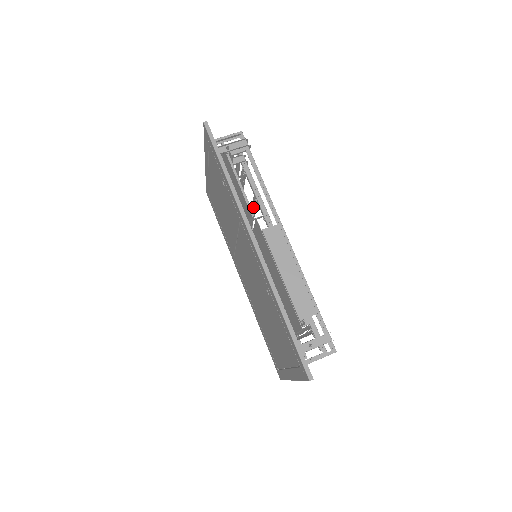
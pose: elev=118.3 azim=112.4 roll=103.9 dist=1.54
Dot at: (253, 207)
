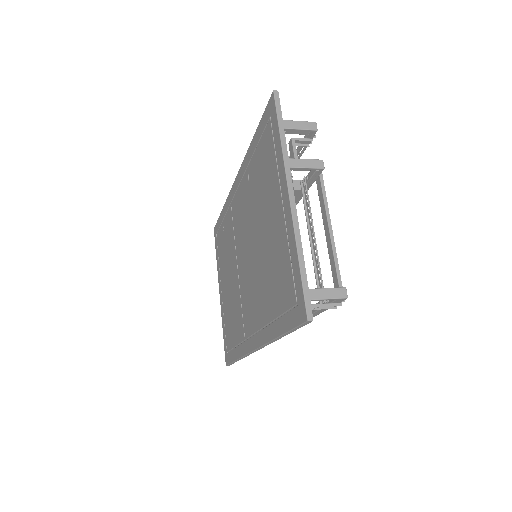
Dot at: occluded
